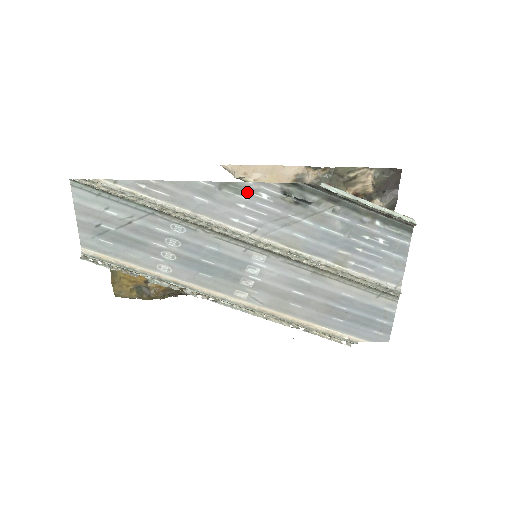
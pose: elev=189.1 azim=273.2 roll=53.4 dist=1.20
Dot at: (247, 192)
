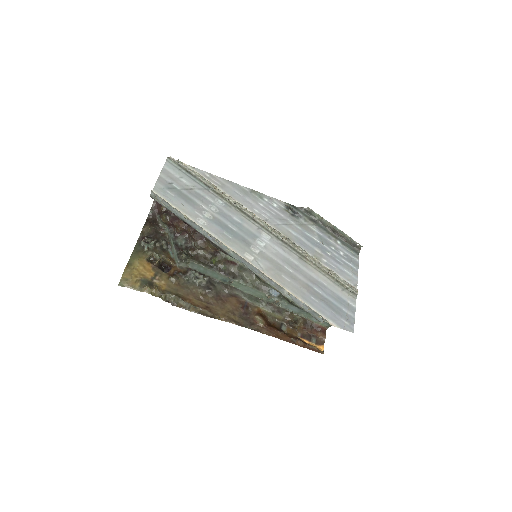
Dot at: (265, 200)
